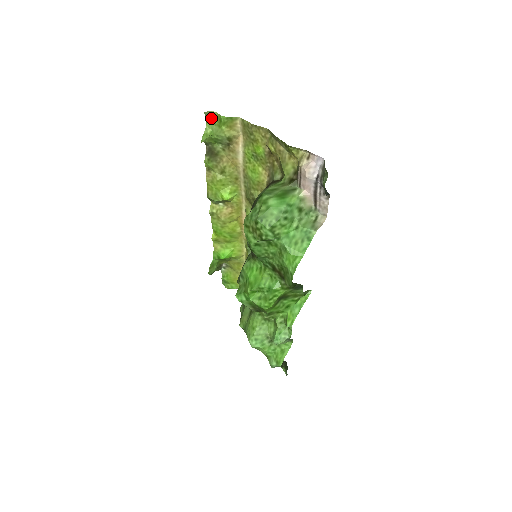
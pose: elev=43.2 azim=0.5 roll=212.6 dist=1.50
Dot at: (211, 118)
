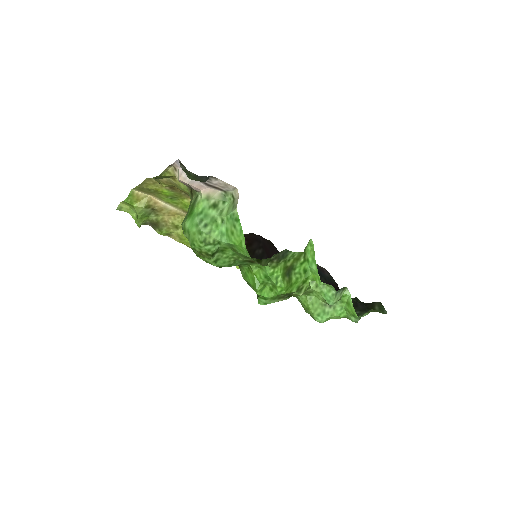
Dot at: (125, 208)
